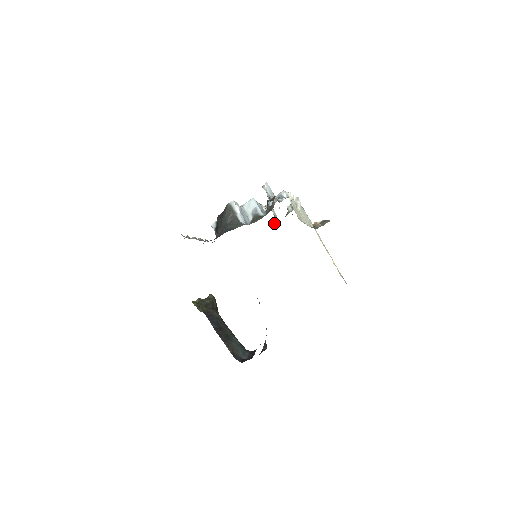
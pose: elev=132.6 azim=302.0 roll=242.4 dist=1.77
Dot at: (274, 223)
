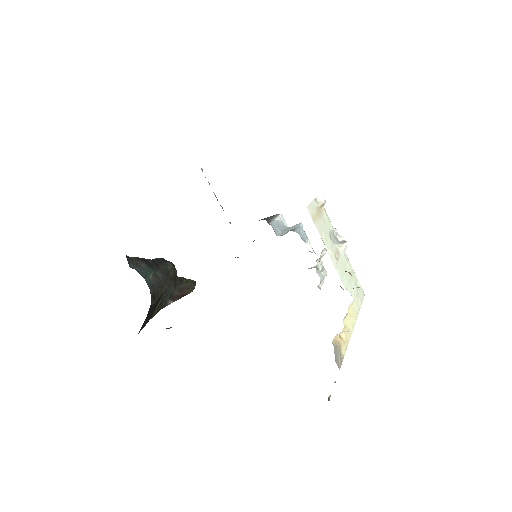
Dot at: (319, 286)
